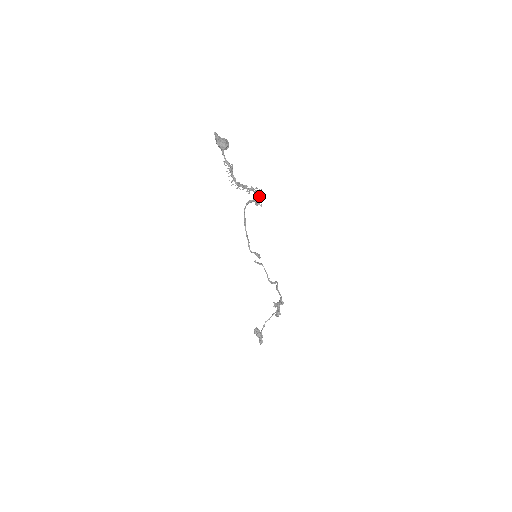
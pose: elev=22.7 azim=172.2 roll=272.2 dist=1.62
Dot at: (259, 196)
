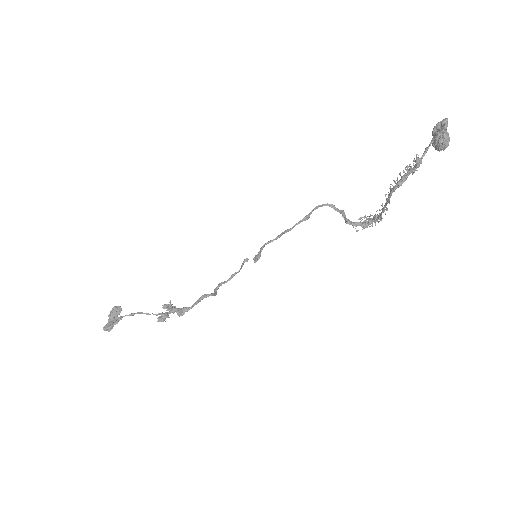
Dot at: (370, 221)
